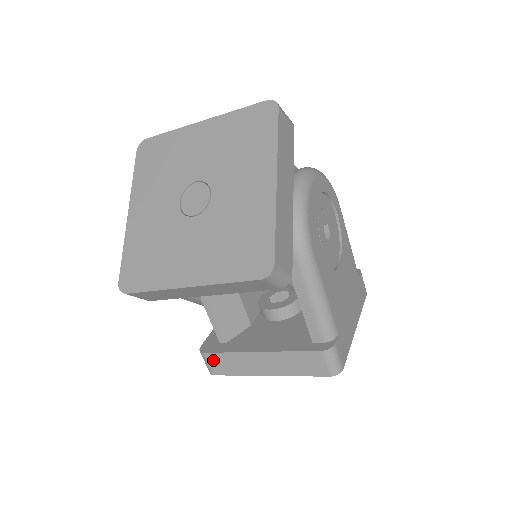
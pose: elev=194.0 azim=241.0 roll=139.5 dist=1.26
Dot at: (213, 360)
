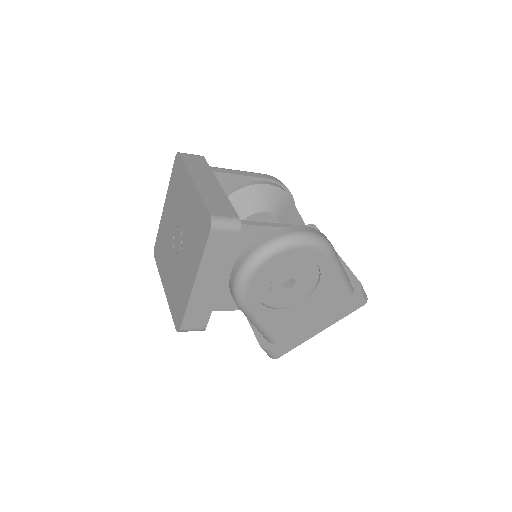
Dot at: occluded
